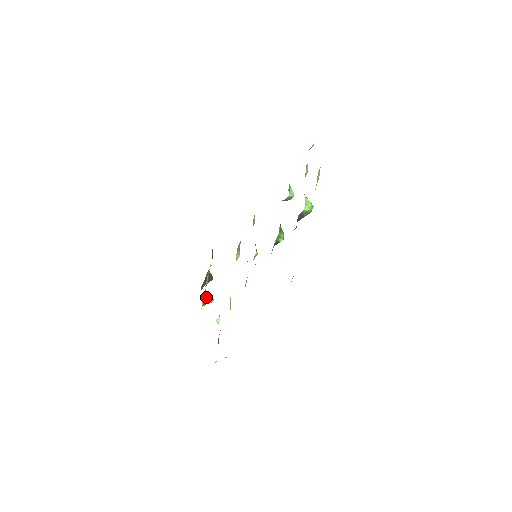
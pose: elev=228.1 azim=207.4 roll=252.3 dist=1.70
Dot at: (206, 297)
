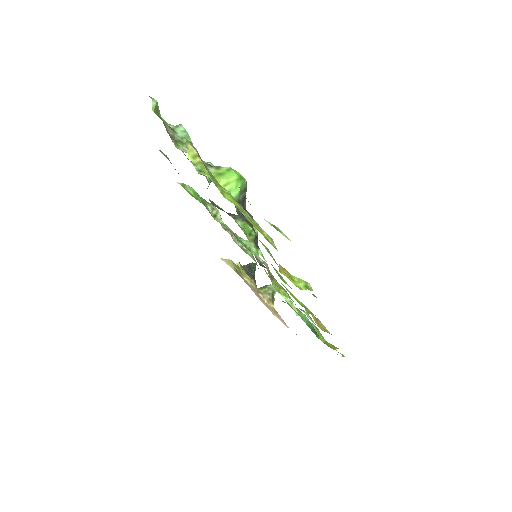
Dot at: (267, 295)
